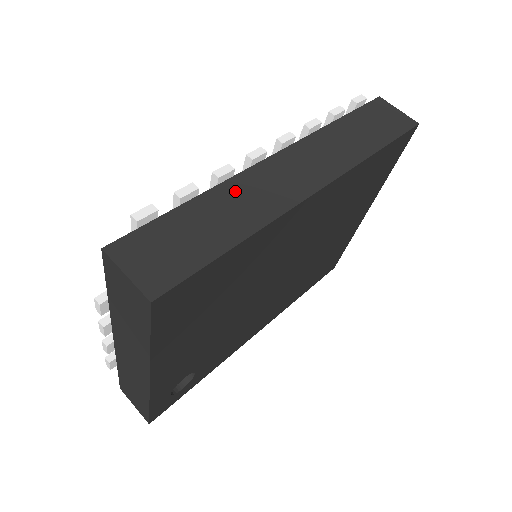
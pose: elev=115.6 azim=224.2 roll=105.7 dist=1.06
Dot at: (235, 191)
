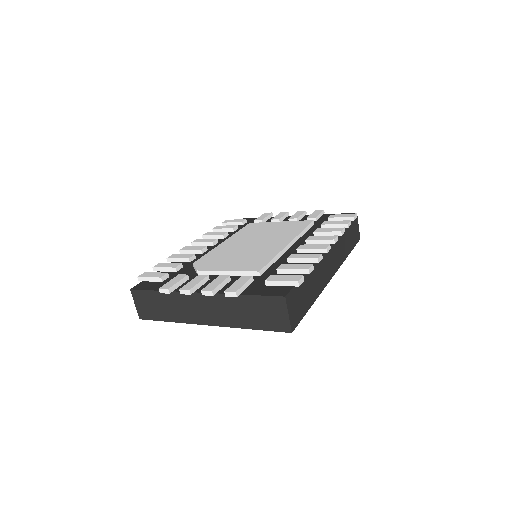
Dot at: (317, 269)
